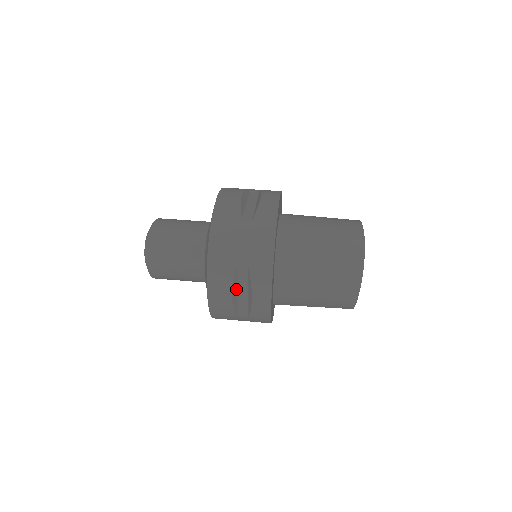
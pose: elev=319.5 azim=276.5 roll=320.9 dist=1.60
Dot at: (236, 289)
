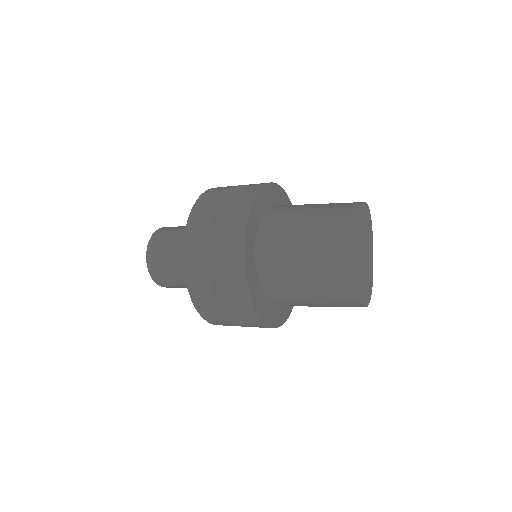
Dot at: (221, 300)
